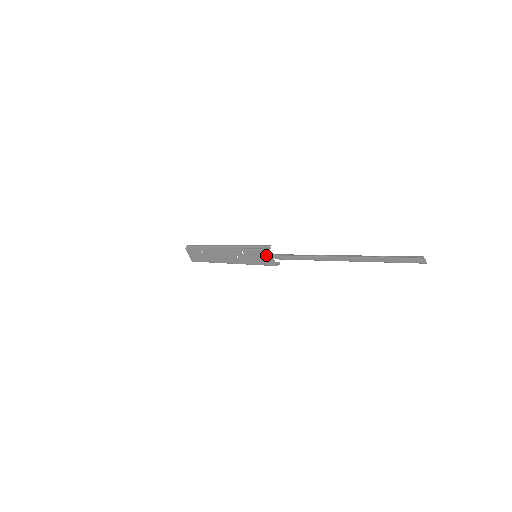
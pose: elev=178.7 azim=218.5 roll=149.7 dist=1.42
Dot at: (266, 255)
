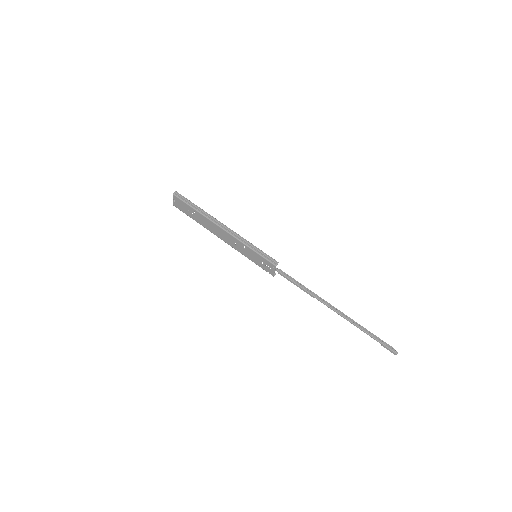
Dot at: (269, 266)
